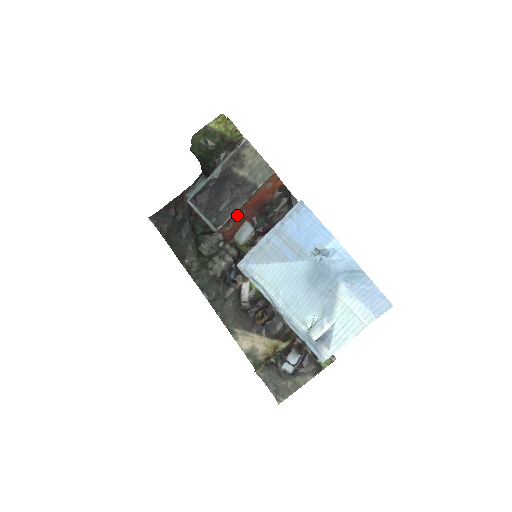
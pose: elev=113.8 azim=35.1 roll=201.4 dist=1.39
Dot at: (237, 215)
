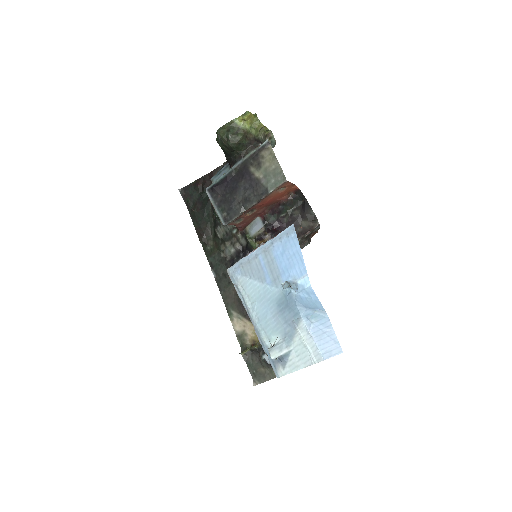
Dot at: (248, 212)
